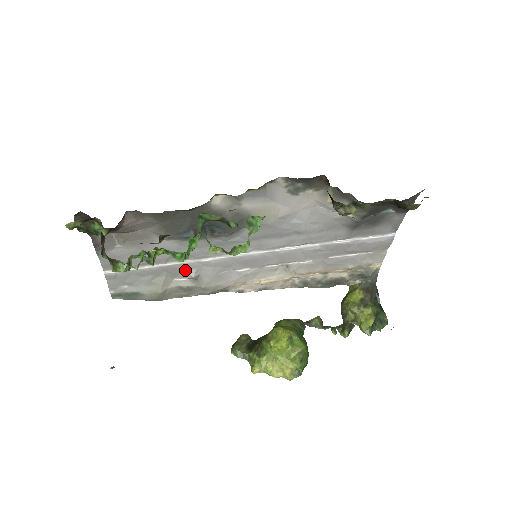
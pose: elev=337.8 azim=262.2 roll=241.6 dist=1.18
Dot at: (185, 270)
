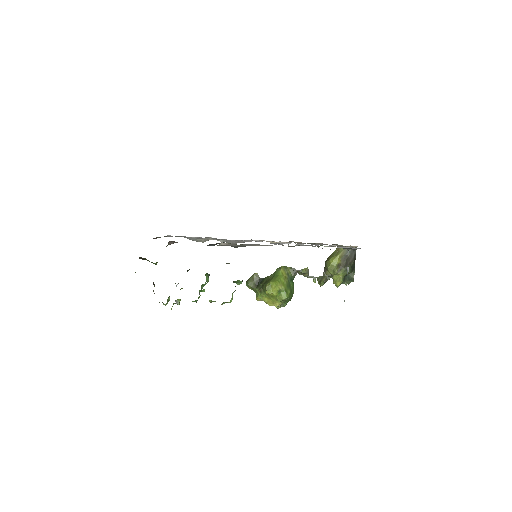
Dot at: occluded
